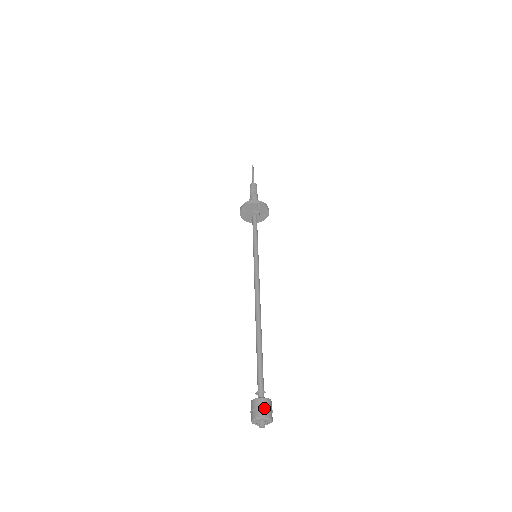
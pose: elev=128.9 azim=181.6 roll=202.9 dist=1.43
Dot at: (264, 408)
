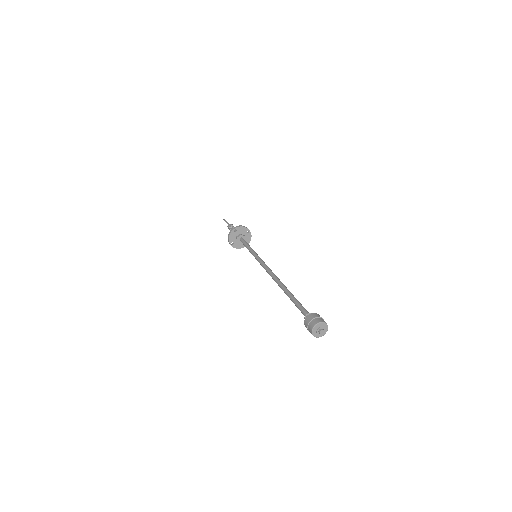
Dot at: (311, 321)
